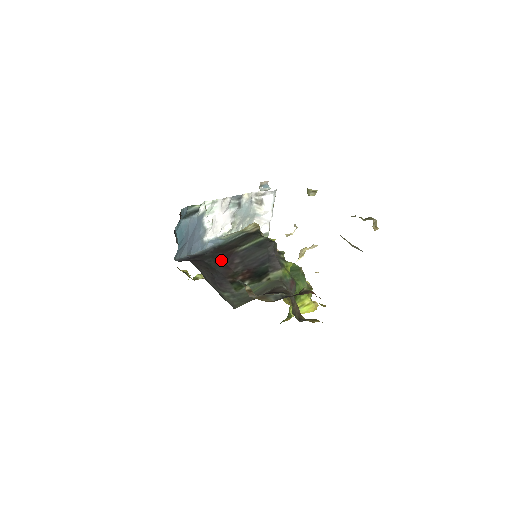
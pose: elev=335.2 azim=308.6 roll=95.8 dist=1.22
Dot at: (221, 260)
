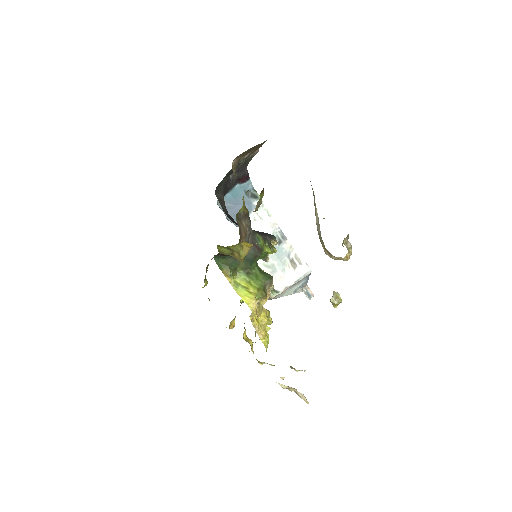
Dot at: occluded
